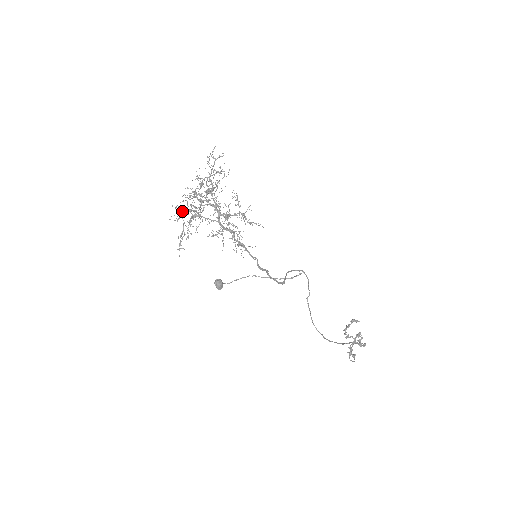
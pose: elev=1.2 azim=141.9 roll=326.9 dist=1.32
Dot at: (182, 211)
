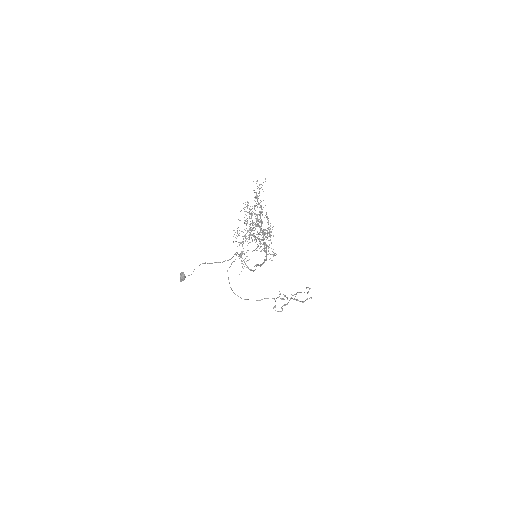
Dot at: occluded
